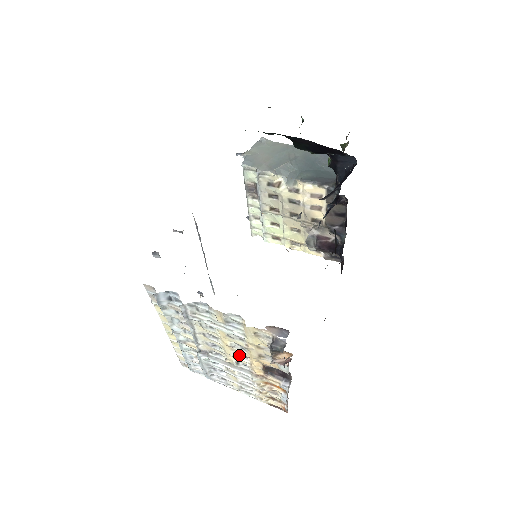
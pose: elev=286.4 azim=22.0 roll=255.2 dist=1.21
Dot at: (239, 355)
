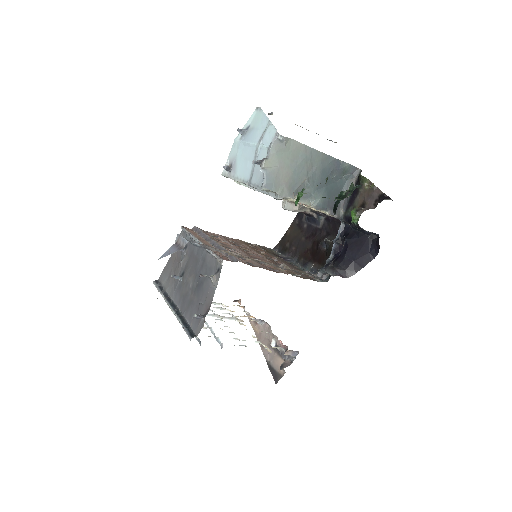
Dot at: occluded
